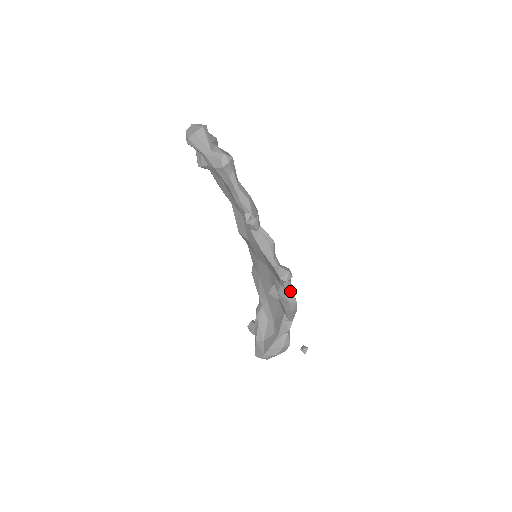
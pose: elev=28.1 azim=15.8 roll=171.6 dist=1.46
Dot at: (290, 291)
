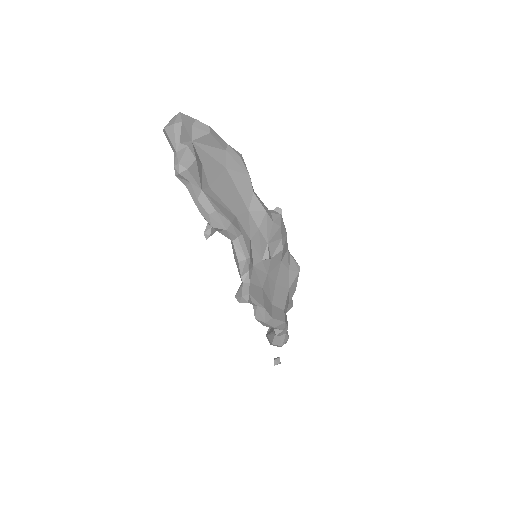
Dot at: (257, 310)
